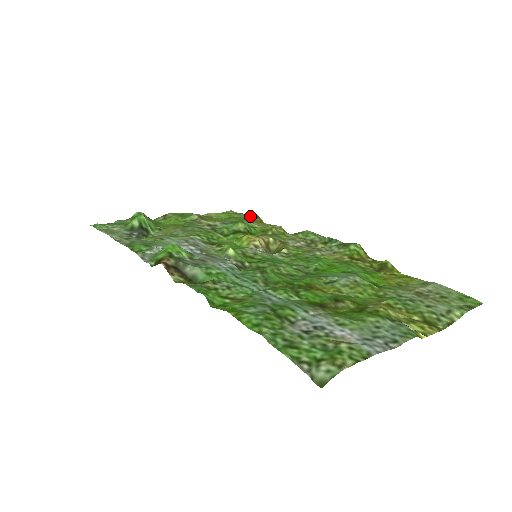
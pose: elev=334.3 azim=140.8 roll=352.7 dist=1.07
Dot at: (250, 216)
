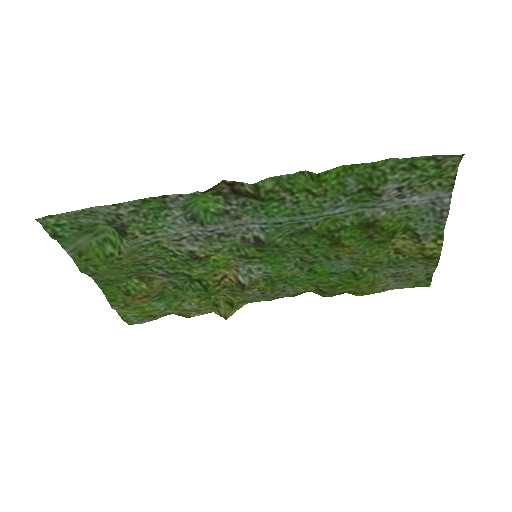
Dot at: (170, 312)
